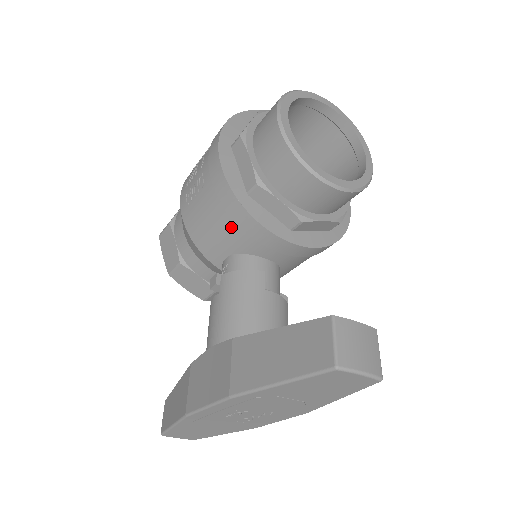
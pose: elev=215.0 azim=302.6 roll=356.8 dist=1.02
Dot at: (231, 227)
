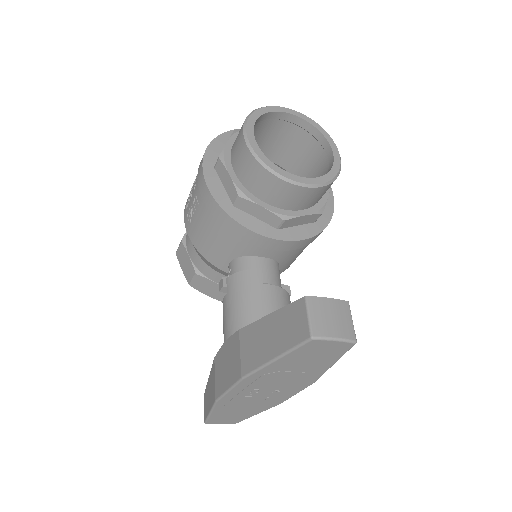
Dot at: (226, 236)
